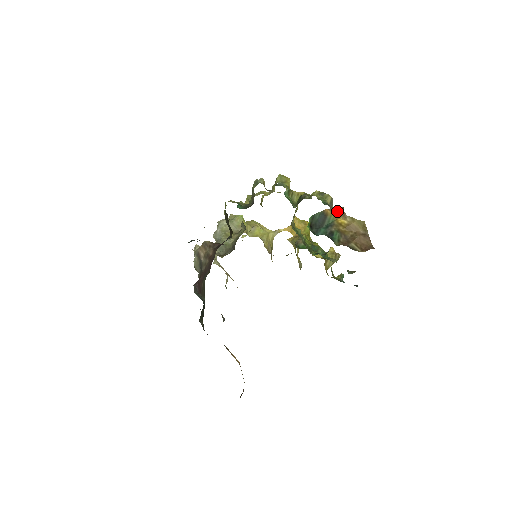
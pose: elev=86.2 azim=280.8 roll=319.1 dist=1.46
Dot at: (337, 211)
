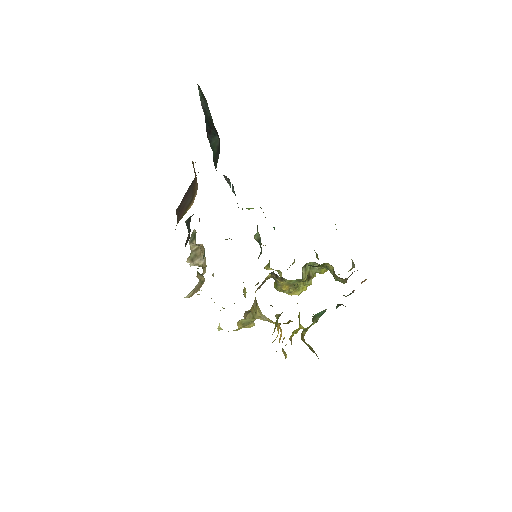
Dot at: occluded
